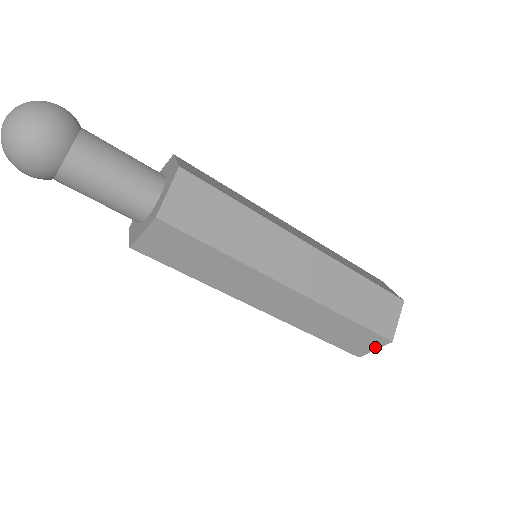
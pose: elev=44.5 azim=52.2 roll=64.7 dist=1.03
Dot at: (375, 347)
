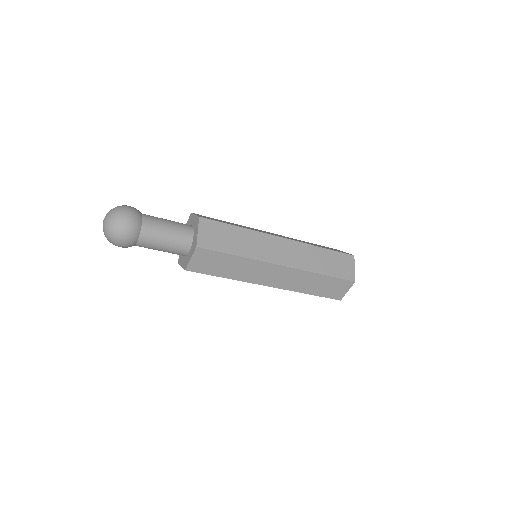
Dot at: (347, 289)
